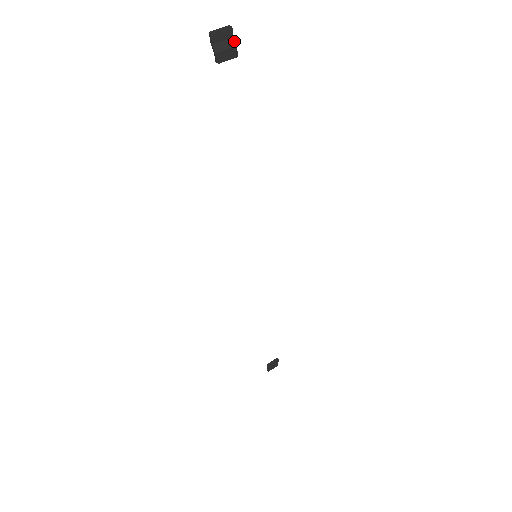
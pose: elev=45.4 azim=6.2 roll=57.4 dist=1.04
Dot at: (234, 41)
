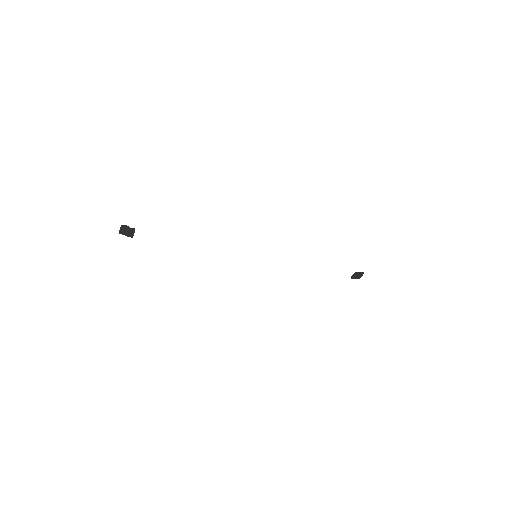
Dot at: (128, 228)
